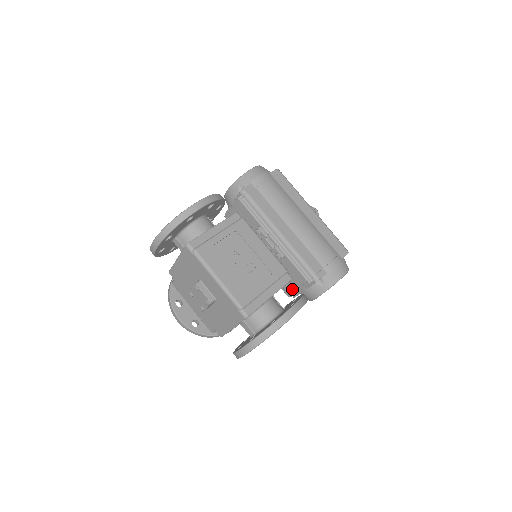
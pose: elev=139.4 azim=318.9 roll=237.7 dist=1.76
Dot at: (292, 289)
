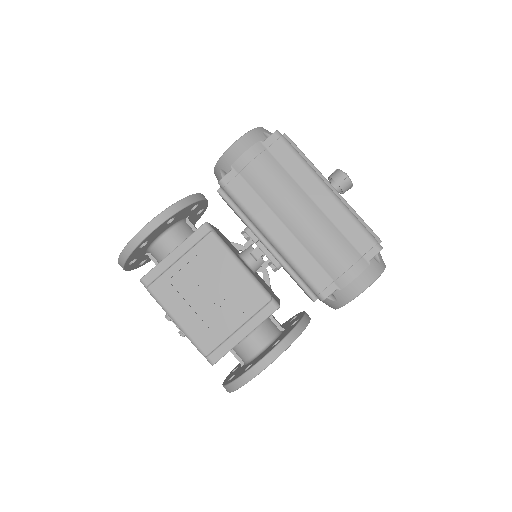
Dot at: (306, 294)
